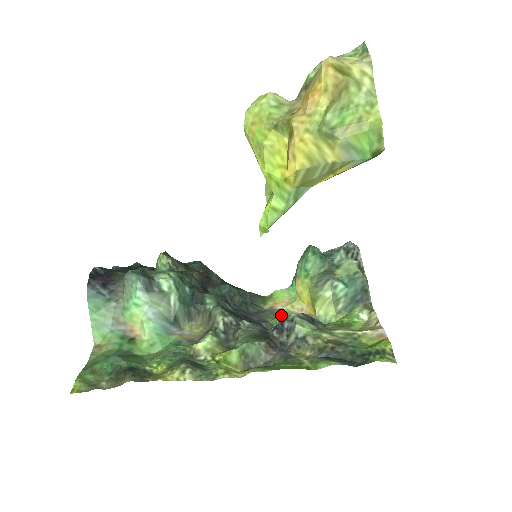
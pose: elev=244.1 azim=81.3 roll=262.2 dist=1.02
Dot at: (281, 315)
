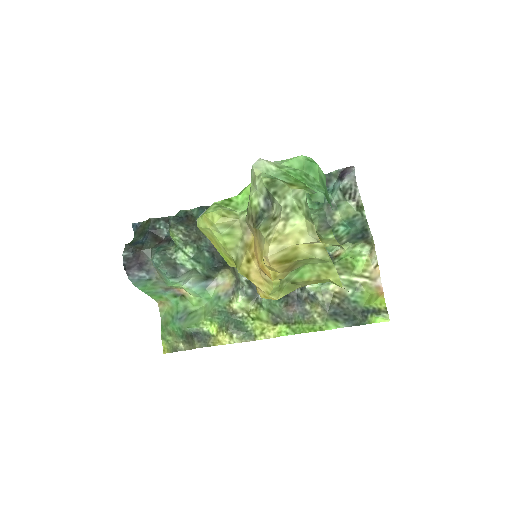
Dot at: occluded
